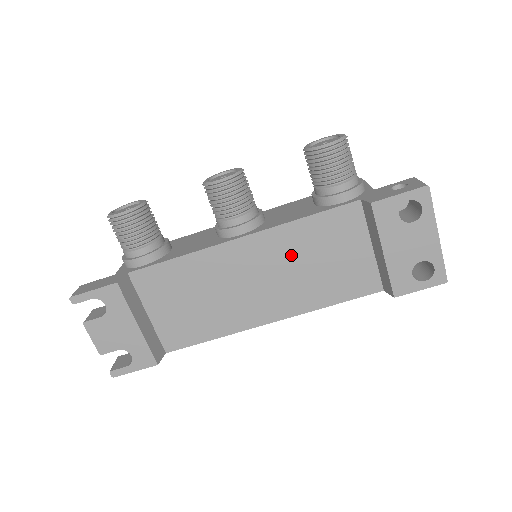
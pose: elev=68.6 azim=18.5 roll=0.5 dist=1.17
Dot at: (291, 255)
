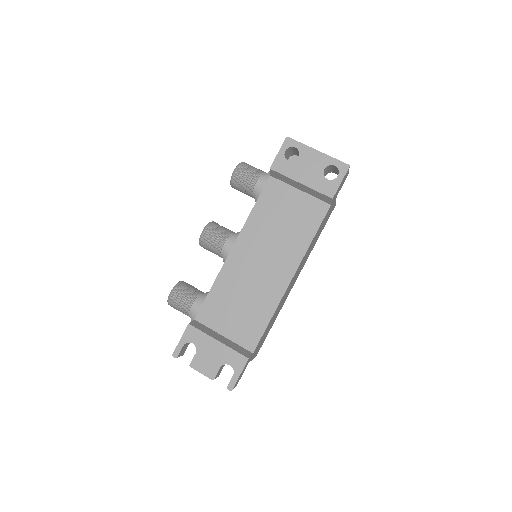
Dot at: (265, 233)
